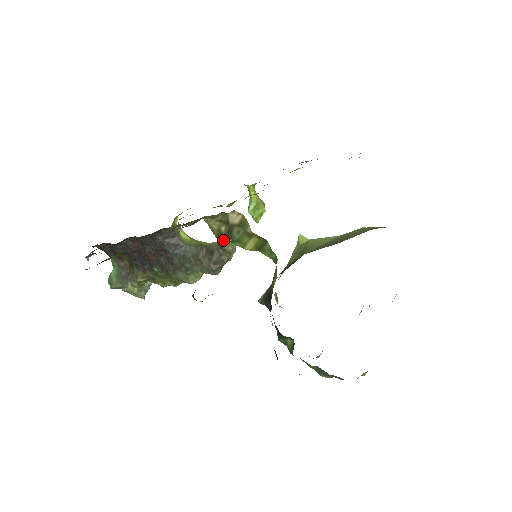
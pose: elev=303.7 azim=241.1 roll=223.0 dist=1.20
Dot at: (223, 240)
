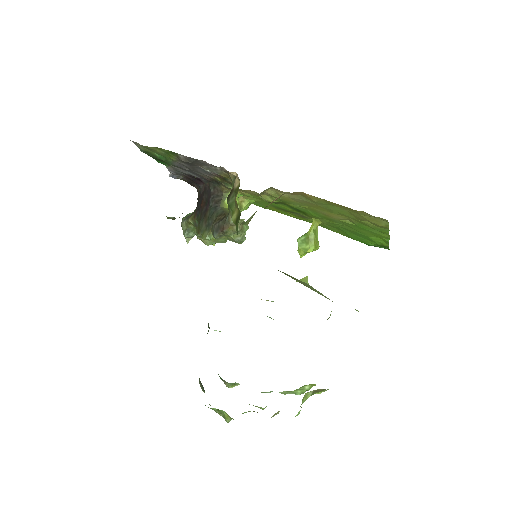
Dot at: occluded
